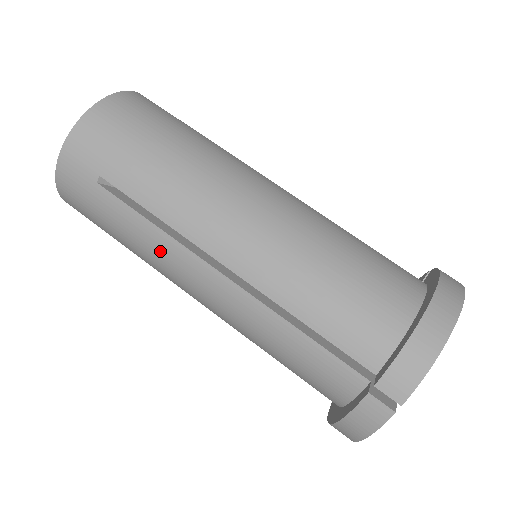
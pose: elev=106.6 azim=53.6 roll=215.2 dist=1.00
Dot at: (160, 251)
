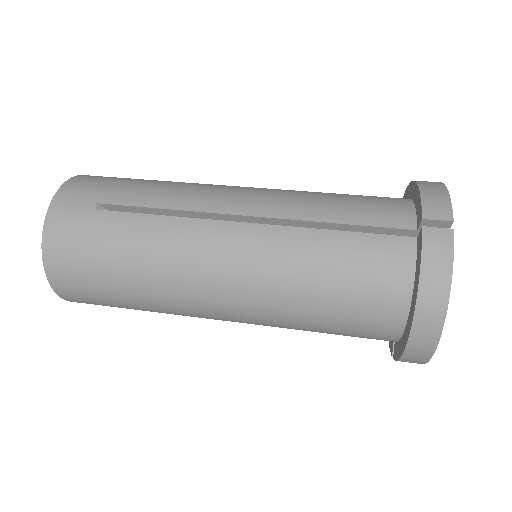
Dot at: (173, 238)
